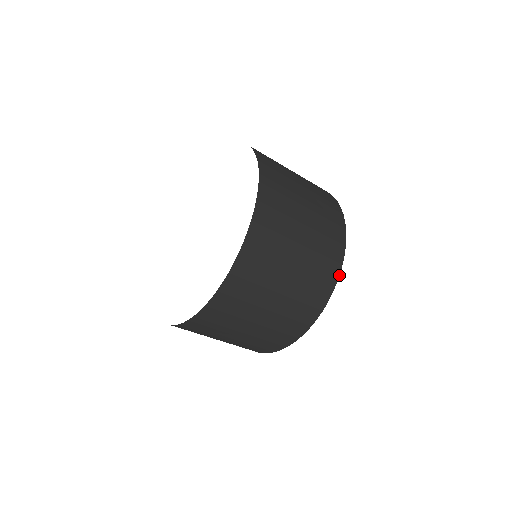
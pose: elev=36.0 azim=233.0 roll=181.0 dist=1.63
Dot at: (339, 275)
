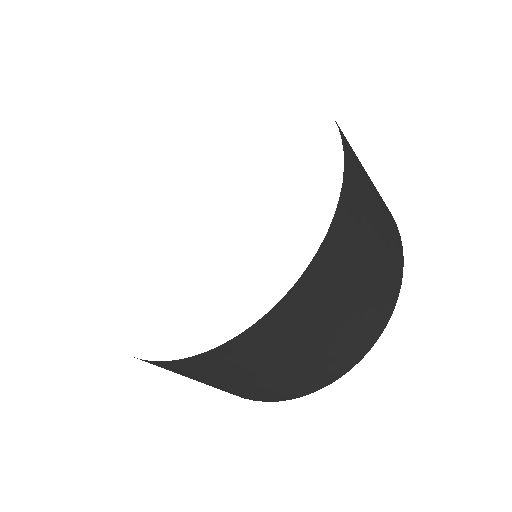
Dot at: (350, 369)
